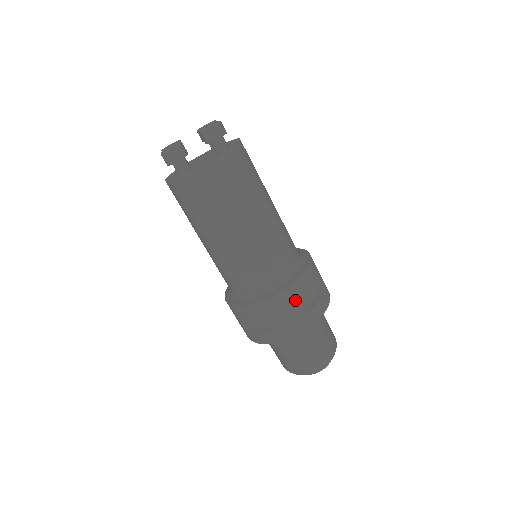
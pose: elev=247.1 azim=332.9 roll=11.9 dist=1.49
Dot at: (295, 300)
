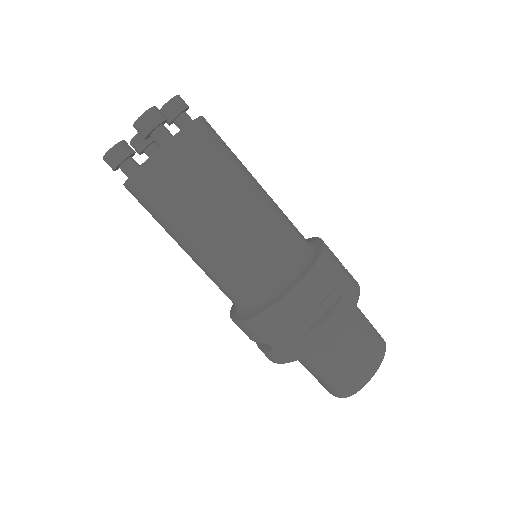
Dot at: (284, 321)
